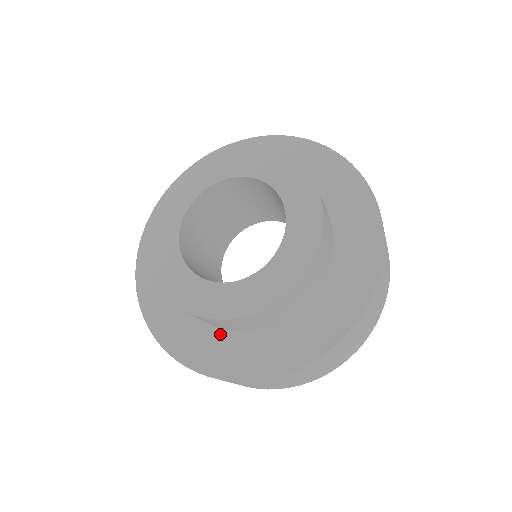
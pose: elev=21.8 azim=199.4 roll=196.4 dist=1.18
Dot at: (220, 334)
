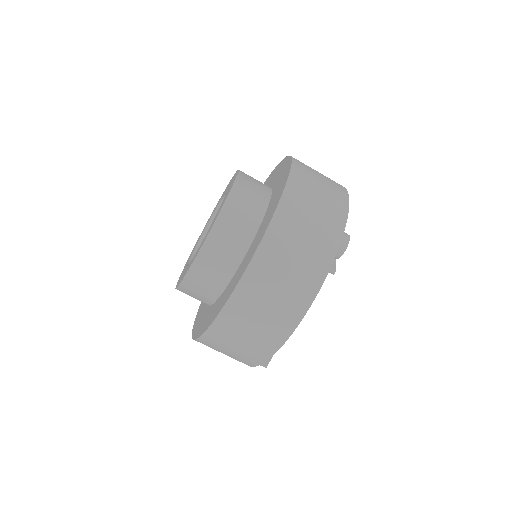
Dot at: (242, 263)
